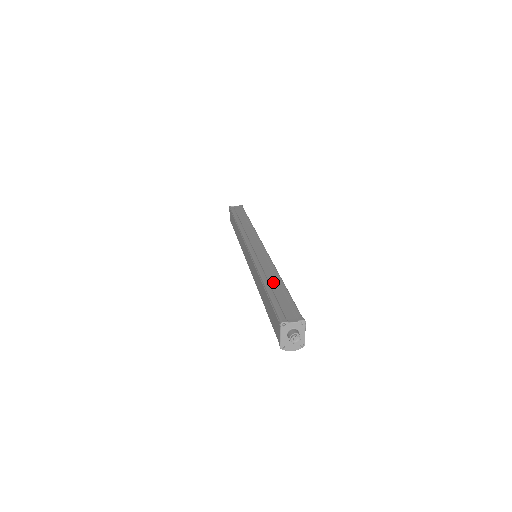
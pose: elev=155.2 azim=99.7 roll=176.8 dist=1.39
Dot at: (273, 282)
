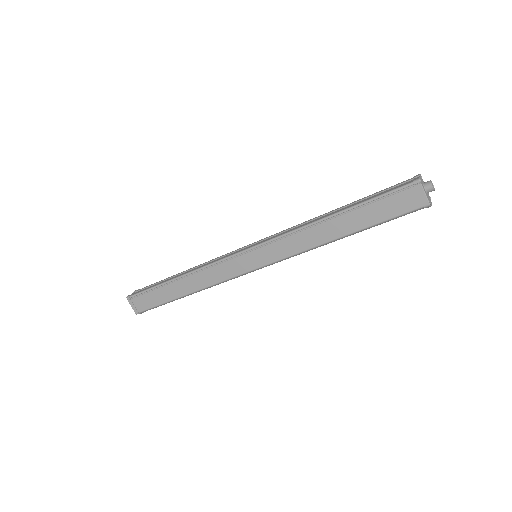
Dot at: (337, 211)
